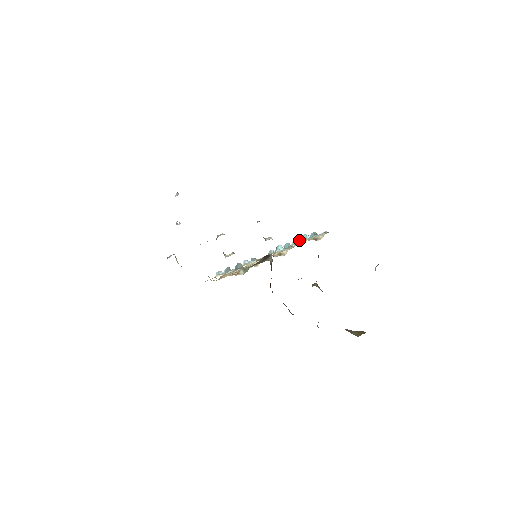
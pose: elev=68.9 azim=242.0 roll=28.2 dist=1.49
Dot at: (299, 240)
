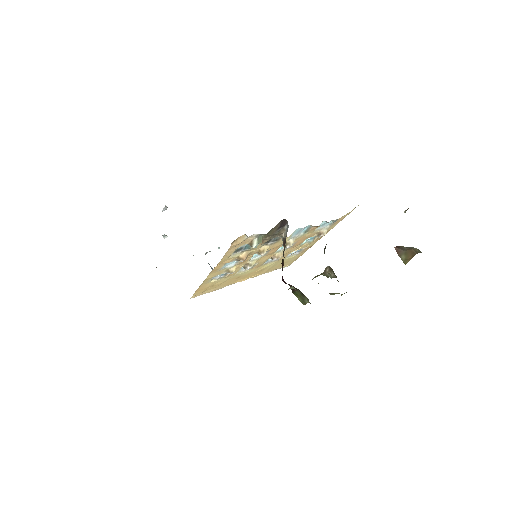
Dot at: occluded
